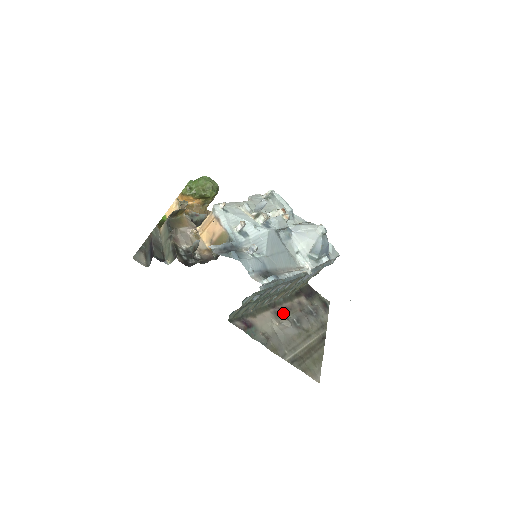
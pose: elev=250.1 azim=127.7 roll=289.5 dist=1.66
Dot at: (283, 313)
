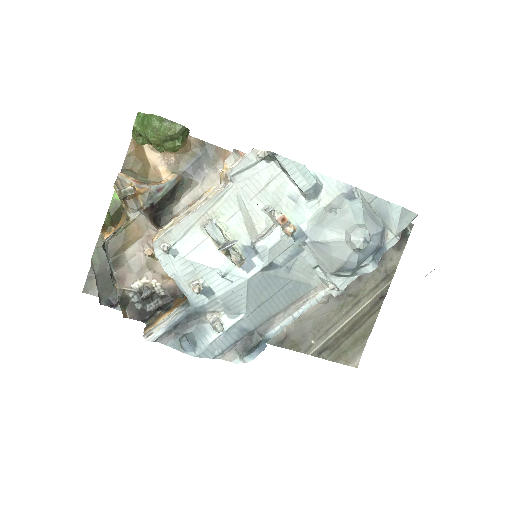
Dot at: occluded
